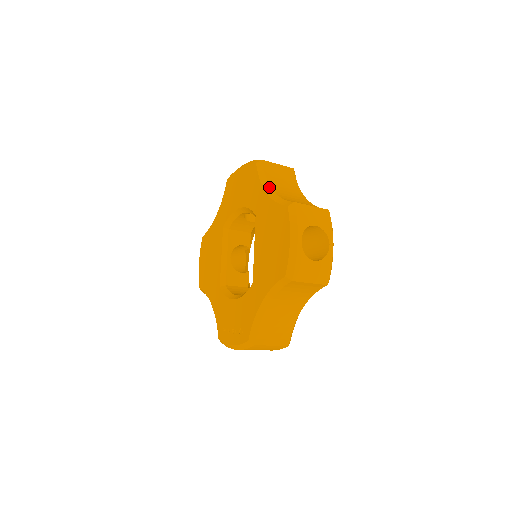
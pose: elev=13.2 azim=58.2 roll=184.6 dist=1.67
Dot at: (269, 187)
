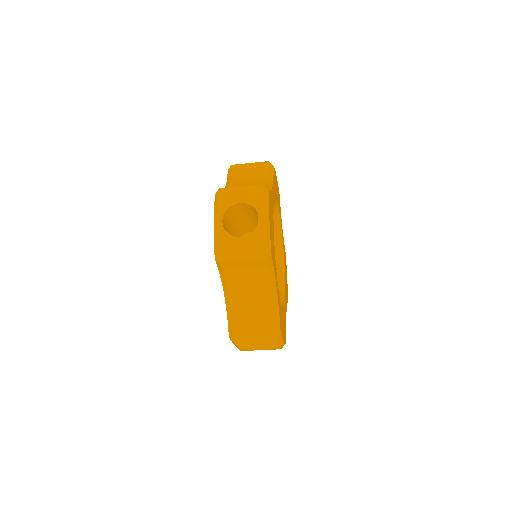
Dot at: (227, 186)
